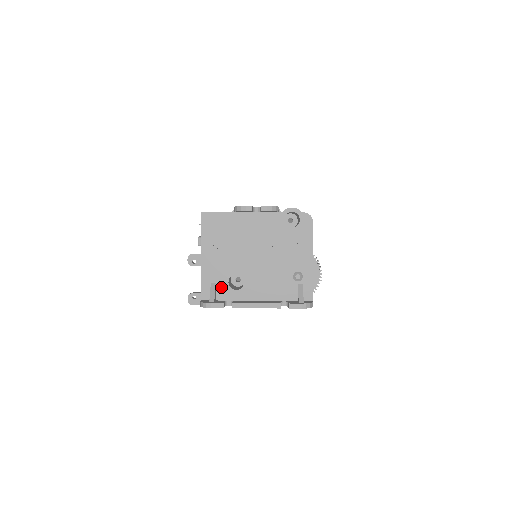
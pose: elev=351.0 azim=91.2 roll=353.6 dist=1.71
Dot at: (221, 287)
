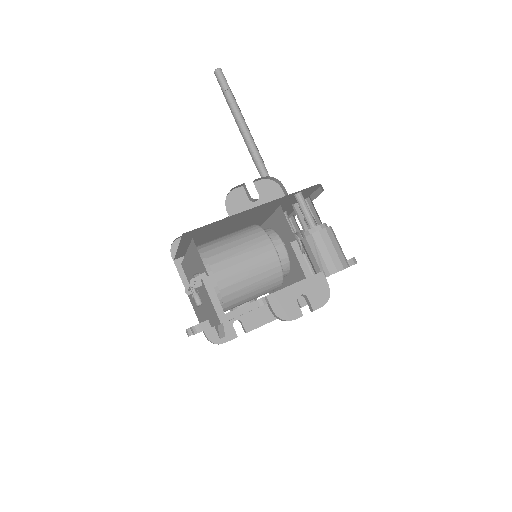
Dot at: occluded
